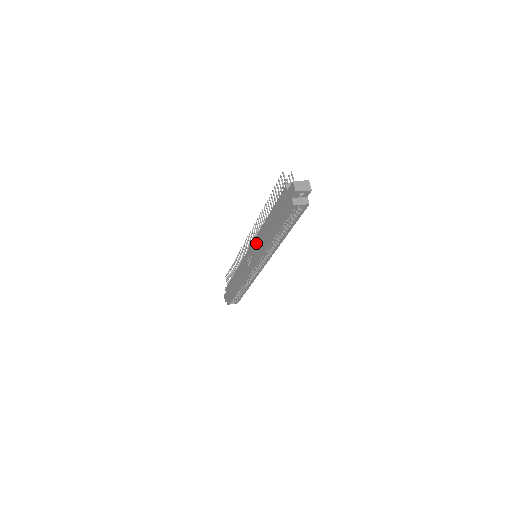
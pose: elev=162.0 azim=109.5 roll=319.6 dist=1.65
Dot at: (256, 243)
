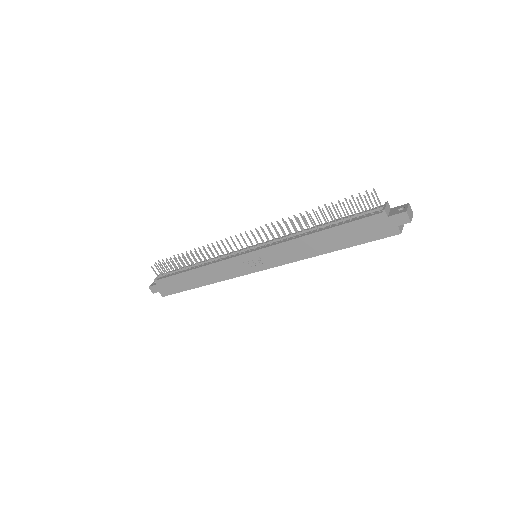
Dot at: (278, 250)
